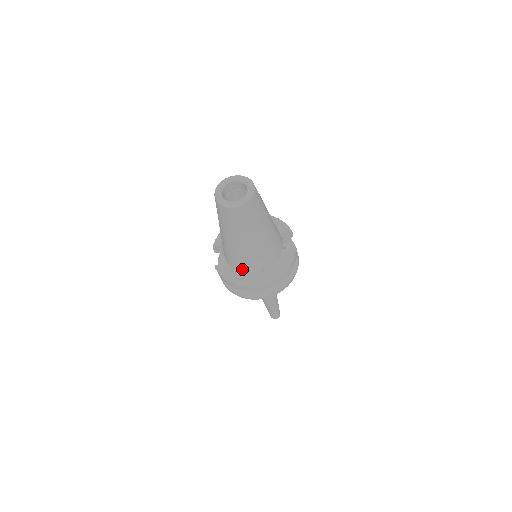
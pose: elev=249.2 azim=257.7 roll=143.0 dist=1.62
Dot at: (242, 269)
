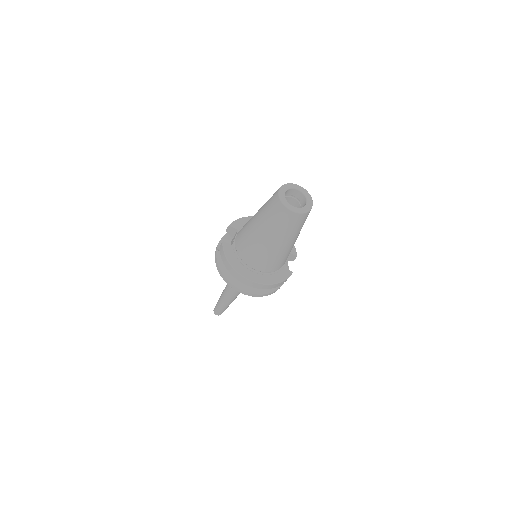
Dot at: (246, 259)
